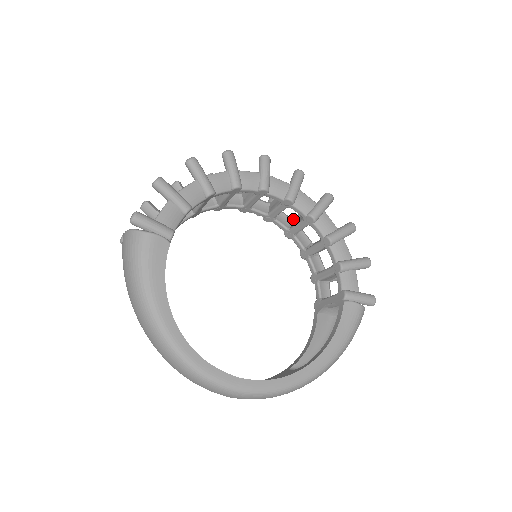
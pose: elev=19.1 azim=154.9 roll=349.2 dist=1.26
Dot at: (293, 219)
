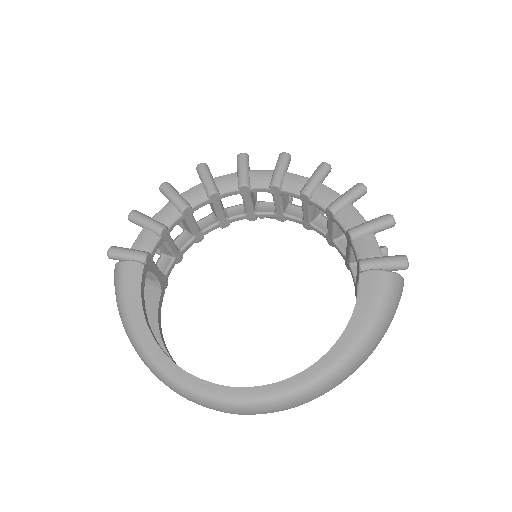
Dot at: occluded
